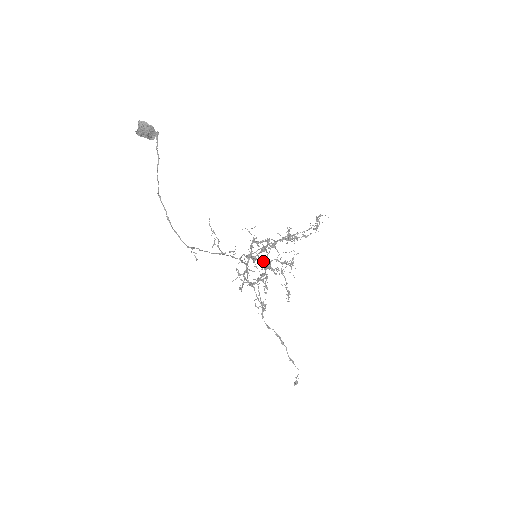
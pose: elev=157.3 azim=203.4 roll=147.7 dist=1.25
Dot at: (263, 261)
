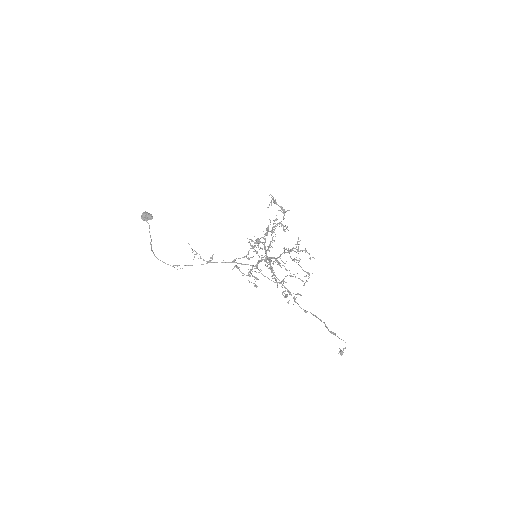
Dot at: occluded
